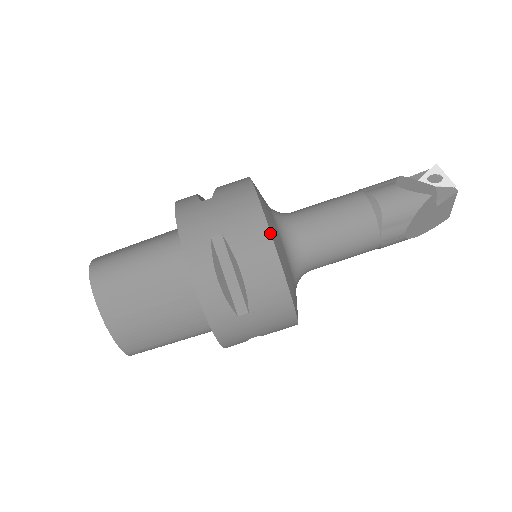
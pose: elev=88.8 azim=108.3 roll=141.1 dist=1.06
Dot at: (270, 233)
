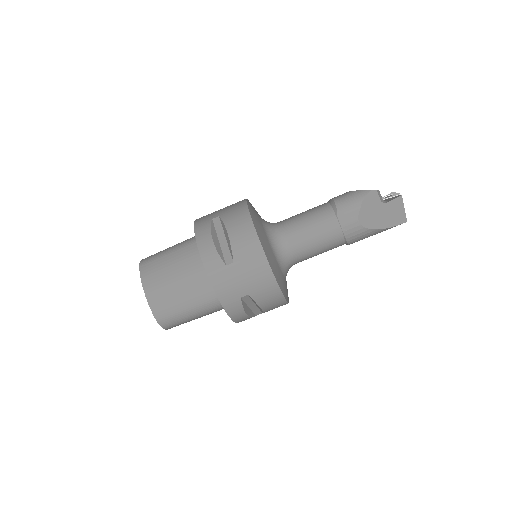
Dot at: (248, 210)
